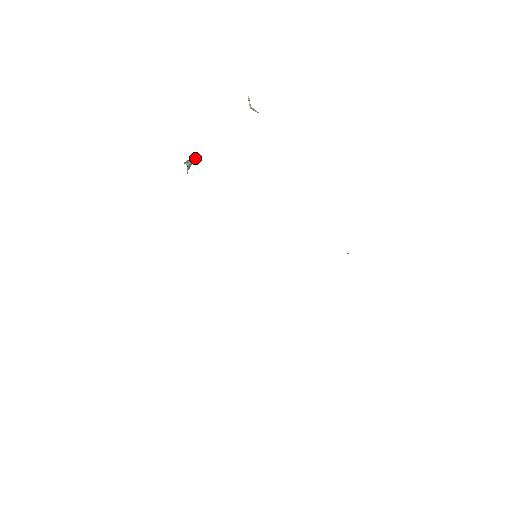
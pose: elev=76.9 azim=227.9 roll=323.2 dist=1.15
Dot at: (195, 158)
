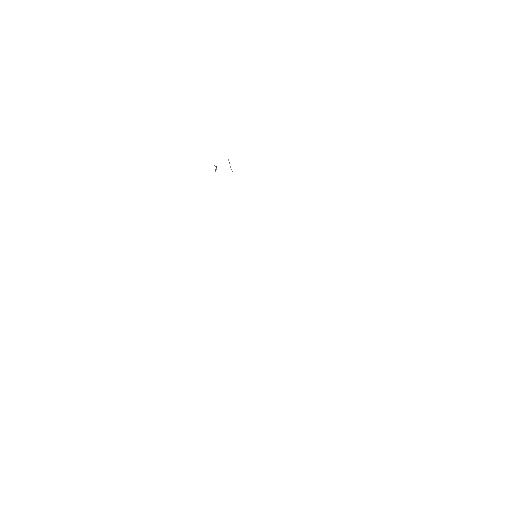
Dot at: occluded
